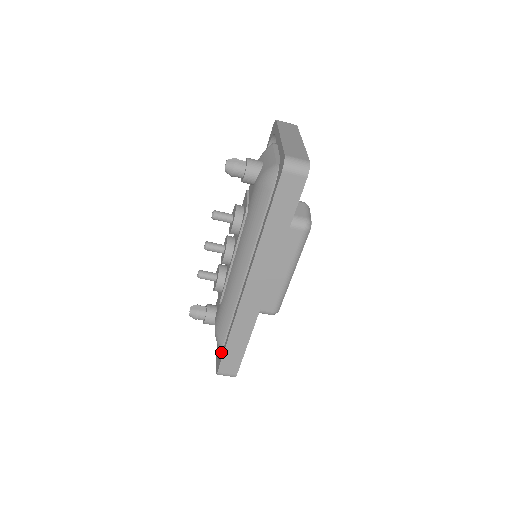
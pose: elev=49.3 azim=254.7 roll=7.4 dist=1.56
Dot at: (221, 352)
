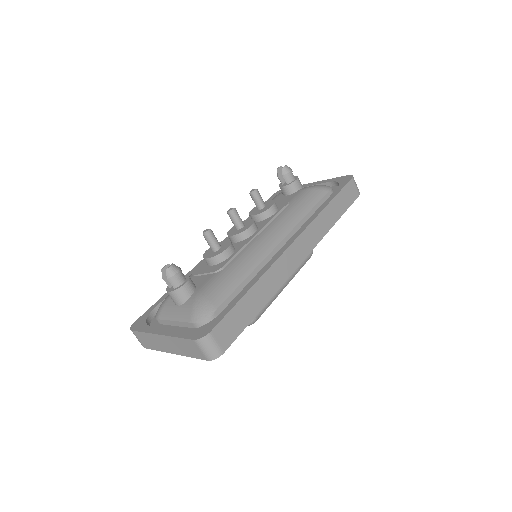
Dot at: occluded
